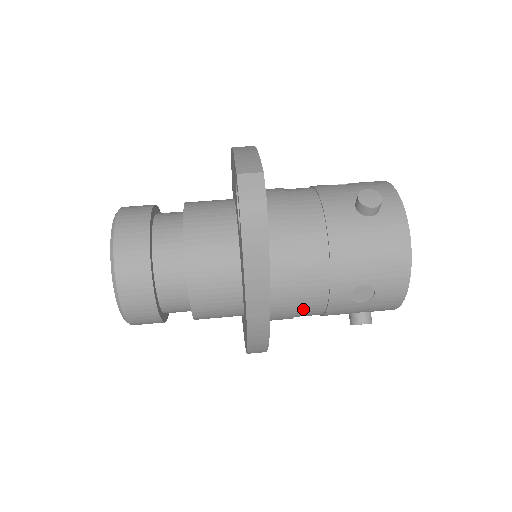
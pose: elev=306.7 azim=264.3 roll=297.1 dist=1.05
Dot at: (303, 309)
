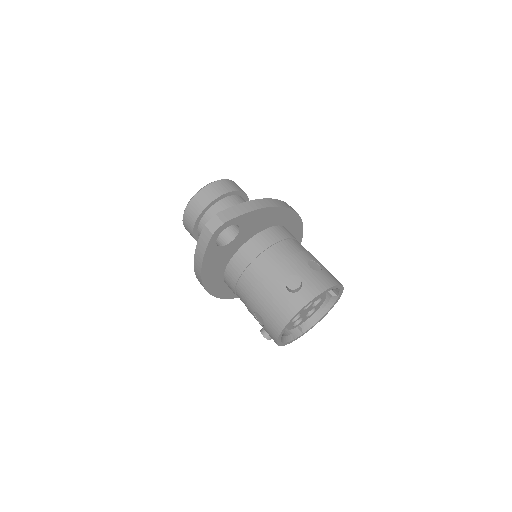
Dot at: (239, 297)
